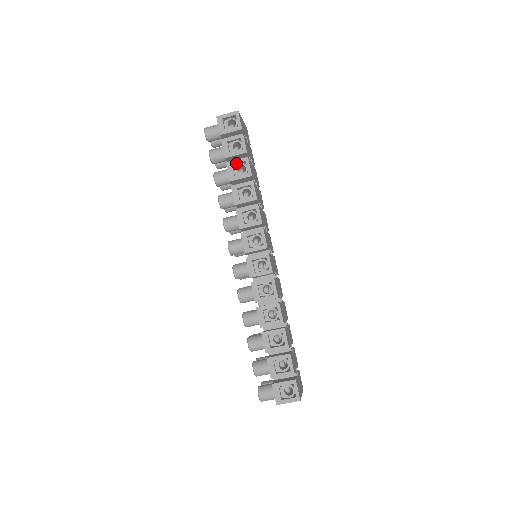
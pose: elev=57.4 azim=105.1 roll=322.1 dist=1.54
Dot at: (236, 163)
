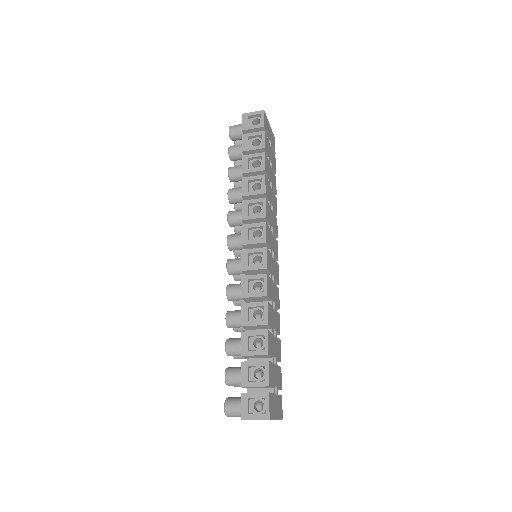
Dot at: (252, 157)
